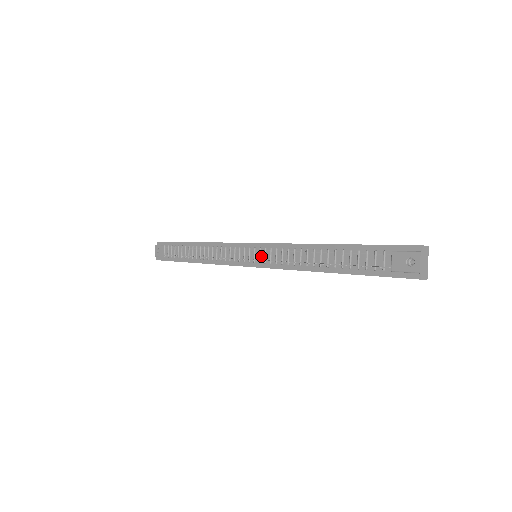
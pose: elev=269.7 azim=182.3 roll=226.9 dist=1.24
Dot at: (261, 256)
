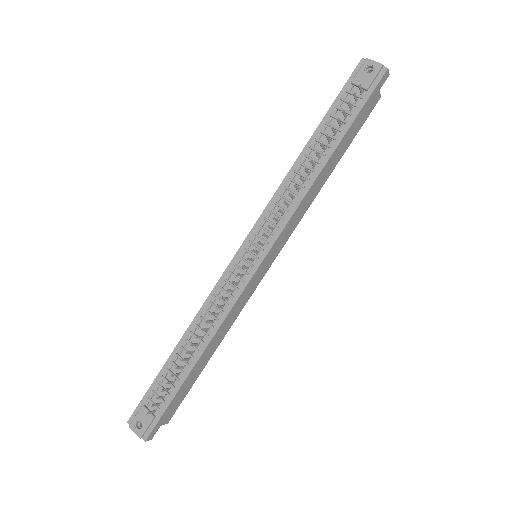
Dot at: (263, 237)
